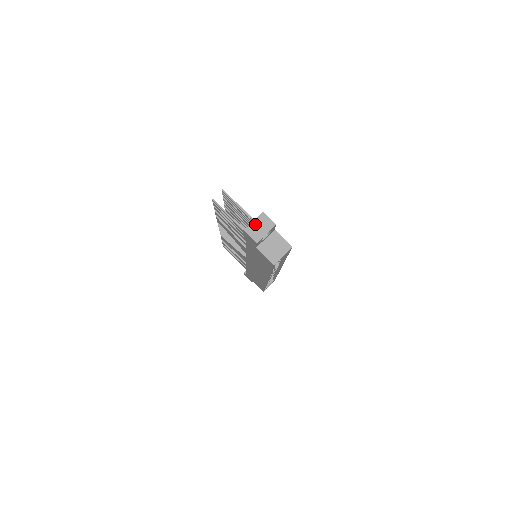
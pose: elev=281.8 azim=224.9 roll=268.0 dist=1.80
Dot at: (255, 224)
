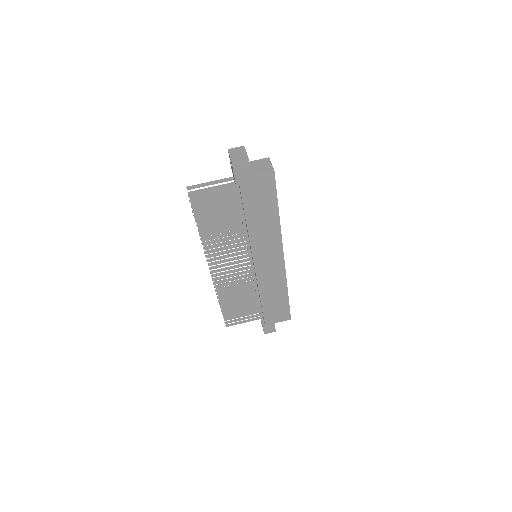
Dot at: (233, 155)
